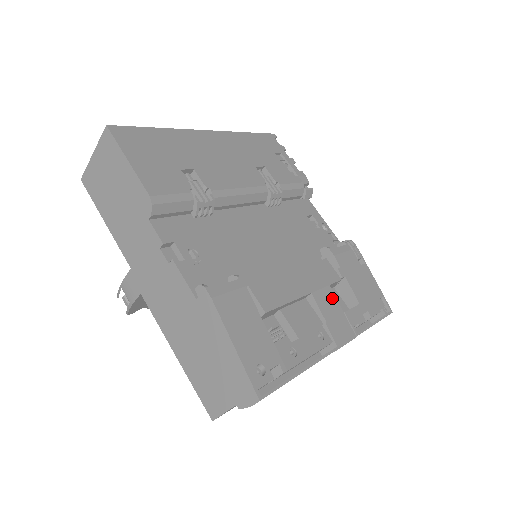
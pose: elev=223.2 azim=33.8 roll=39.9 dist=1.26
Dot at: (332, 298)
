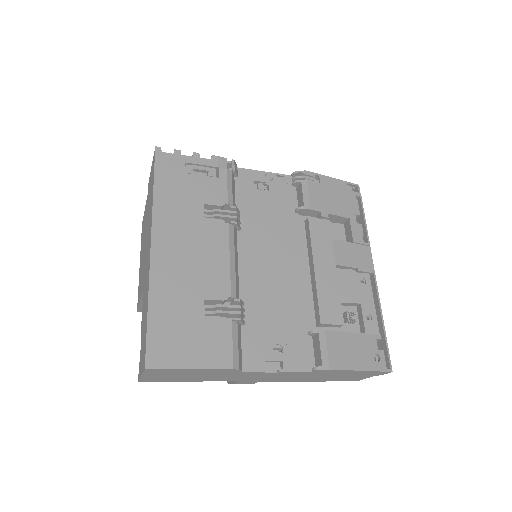
Dot at: (342, 245)
